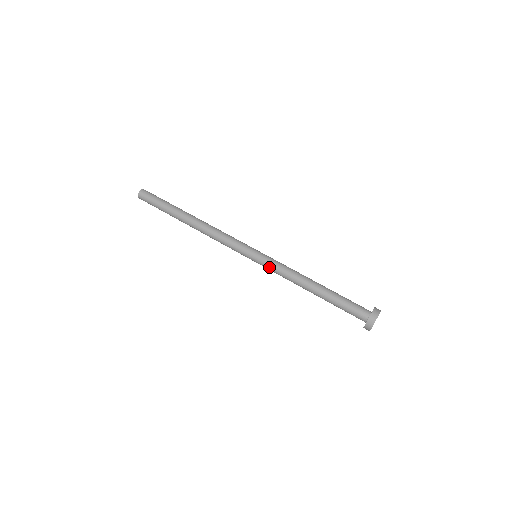
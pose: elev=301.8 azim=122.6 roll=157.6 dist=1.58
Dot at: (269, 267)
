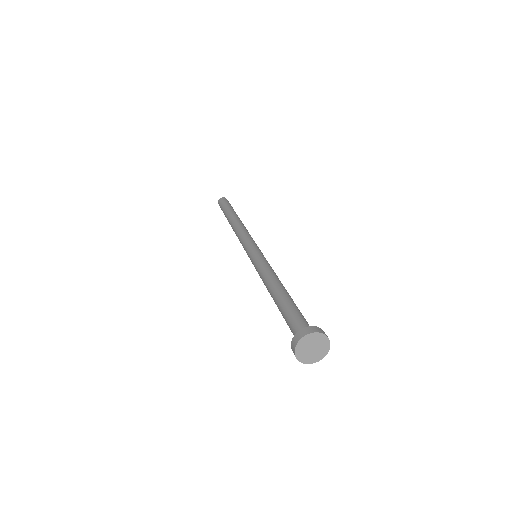
Dot at: (255, 267)
